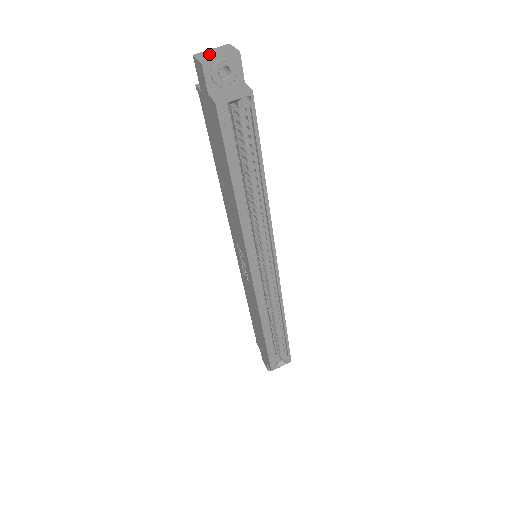
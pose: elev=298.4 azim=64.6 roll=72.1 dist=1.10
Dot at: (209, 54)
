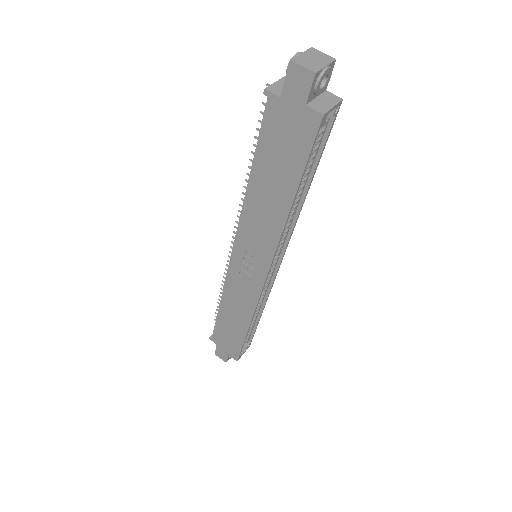
Dot at: (308, 60)
